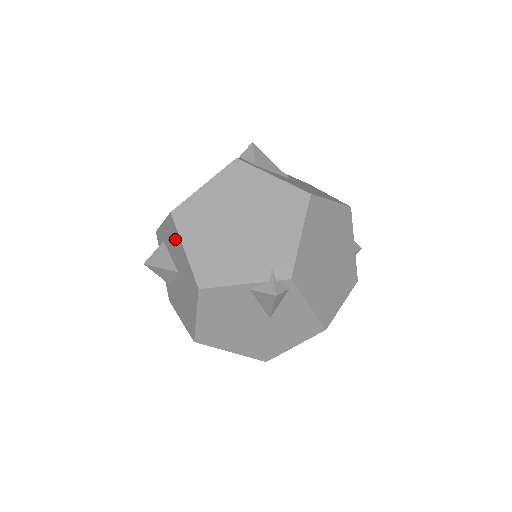
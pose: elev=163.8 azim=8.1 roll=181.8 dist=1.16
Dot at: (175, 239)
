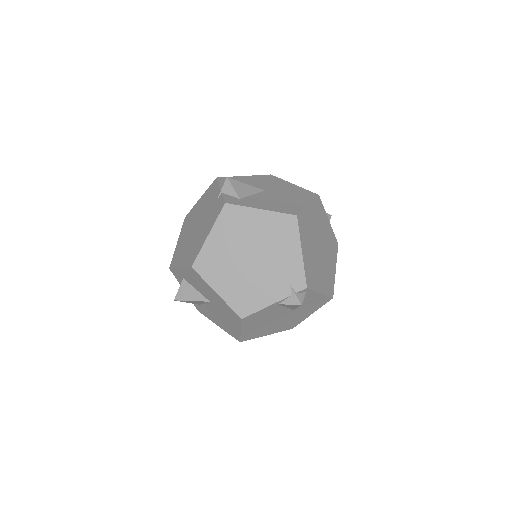
Dot at: (202, 284)
